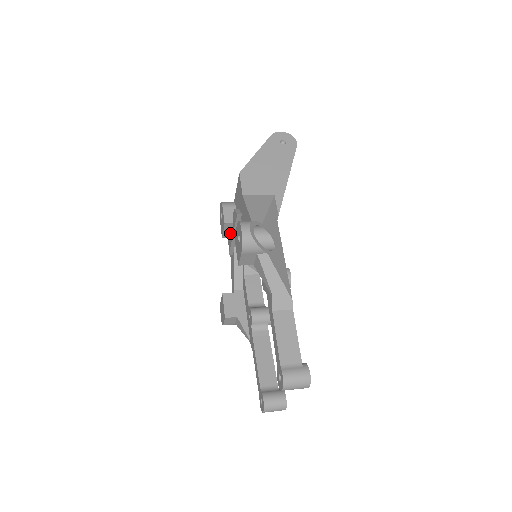
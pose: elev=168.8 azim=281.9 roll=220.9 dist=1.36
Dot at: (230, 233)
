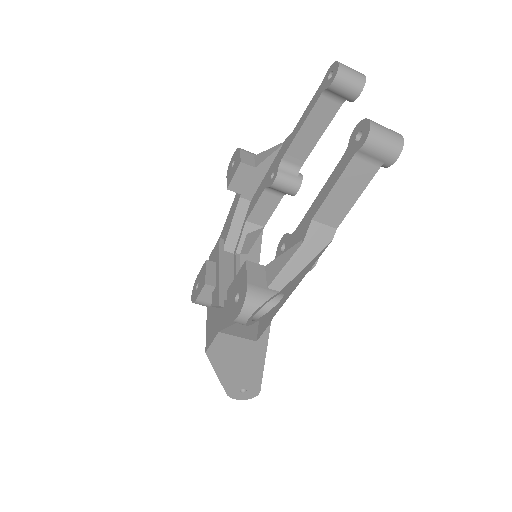
Dot at: (214, 279)
